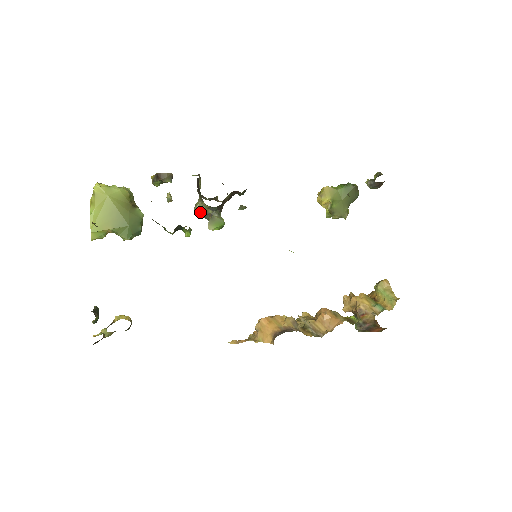
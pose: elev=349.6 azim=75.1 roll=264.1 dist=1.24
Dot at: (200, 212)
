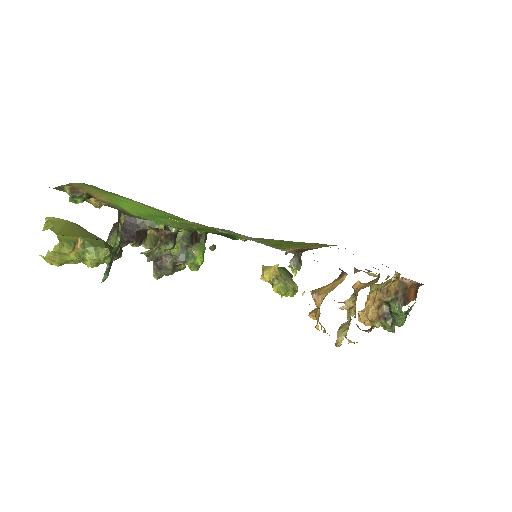
Dot at: occluded
